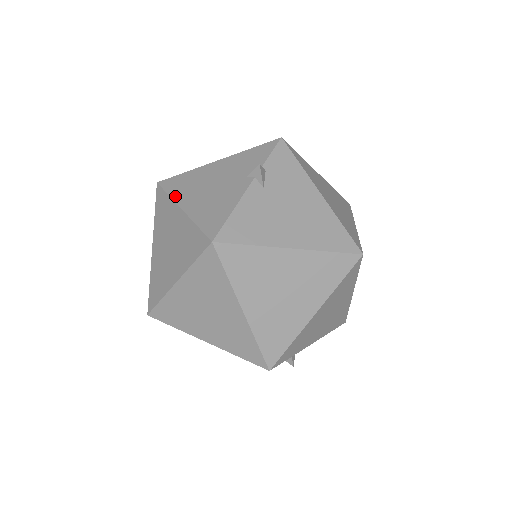
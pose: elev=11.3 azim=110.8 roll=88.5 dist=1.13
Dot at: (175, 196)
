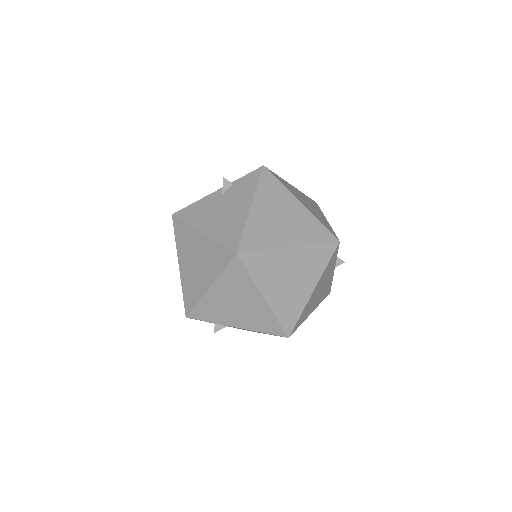
Dot at: occluded
